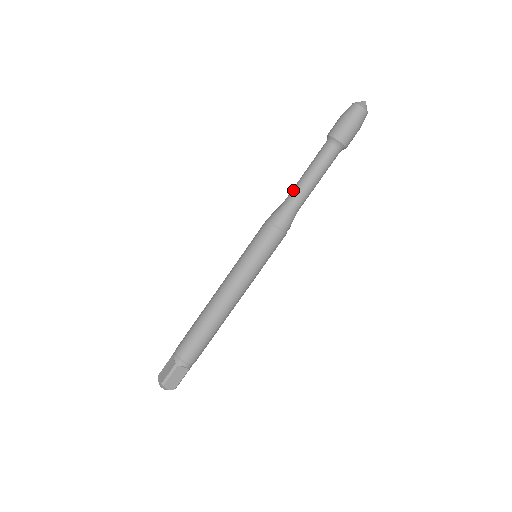
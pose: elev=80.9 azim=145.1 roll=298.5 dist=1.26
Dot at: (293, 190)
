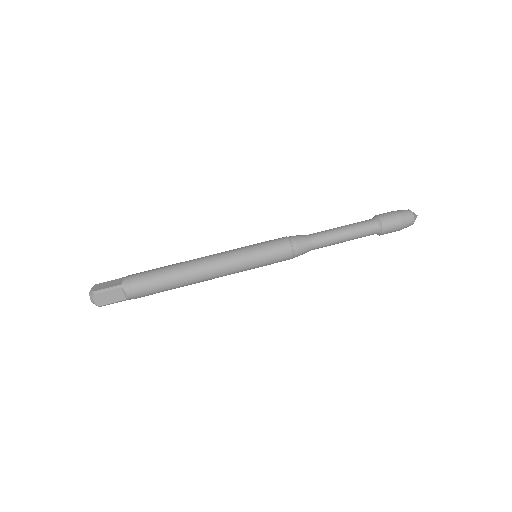
Dot at: (323, 231)
